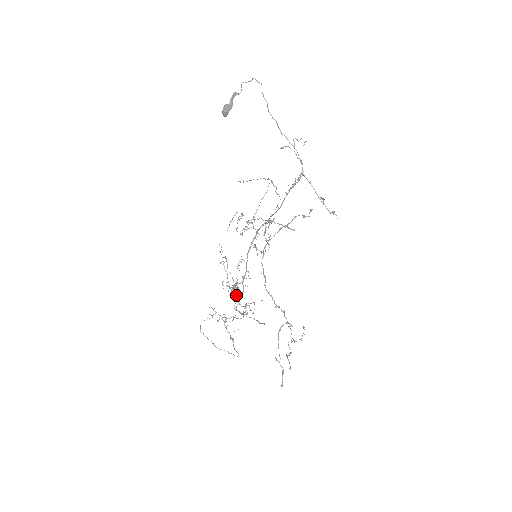
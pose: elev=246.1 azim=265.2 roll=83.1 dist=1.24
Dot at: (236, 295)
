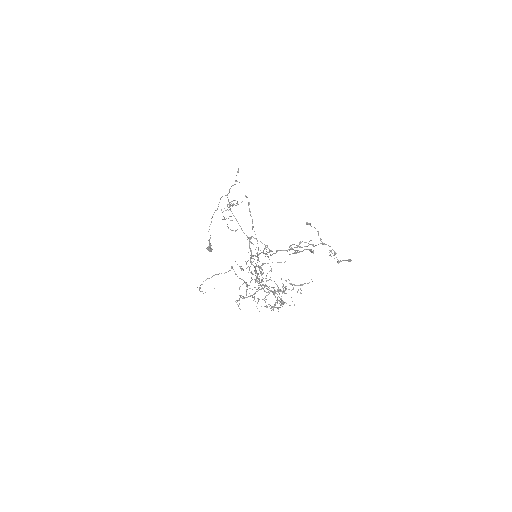
Dot at: occluded
